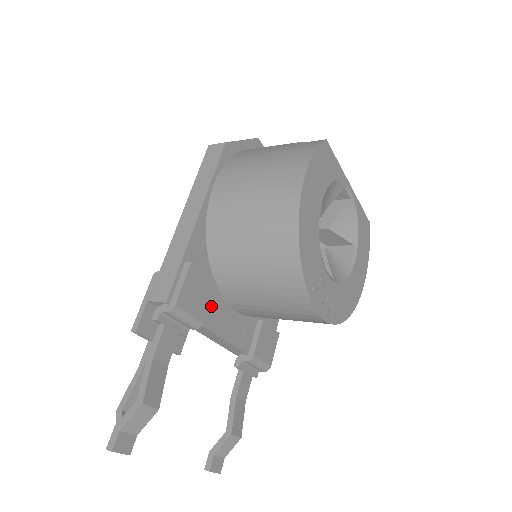
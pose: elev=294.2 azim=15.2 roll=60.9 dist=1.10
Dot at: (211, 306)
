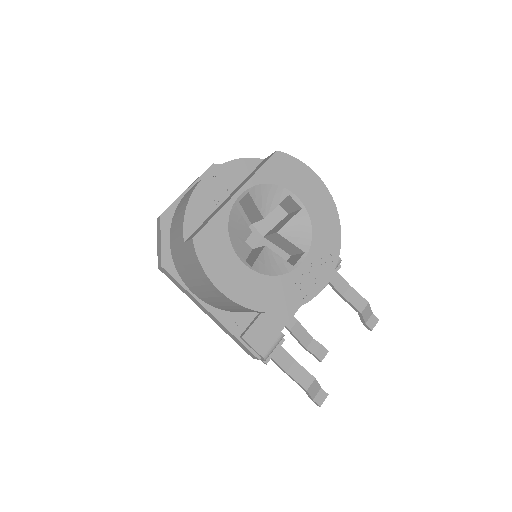
Dot at: (275, 315)
